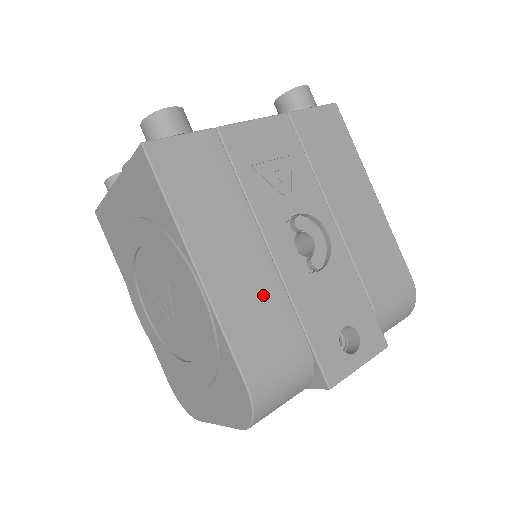
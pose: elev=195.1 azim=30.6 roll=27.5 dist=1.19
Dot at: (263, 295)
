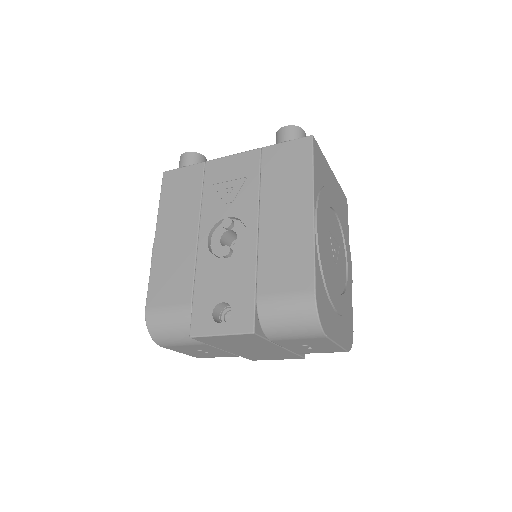
Dot at: (180, 262)
